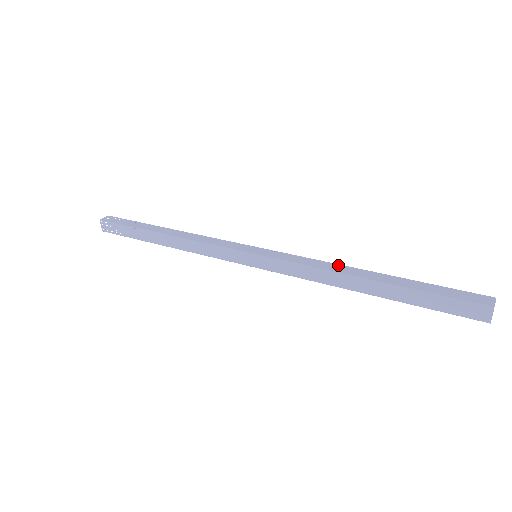
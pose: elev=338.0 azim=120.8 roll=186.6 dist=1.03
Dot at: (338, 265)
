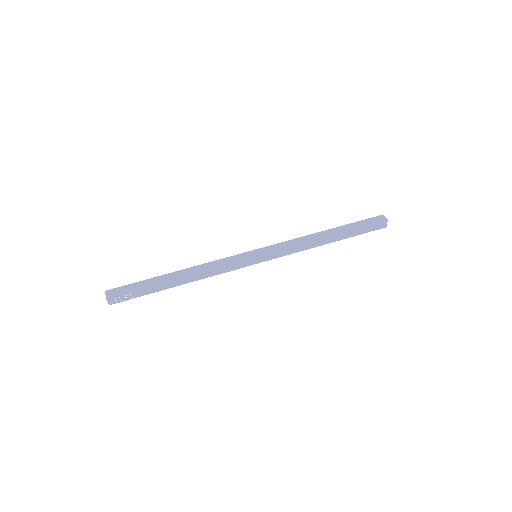
Dot at: (308, 236)
